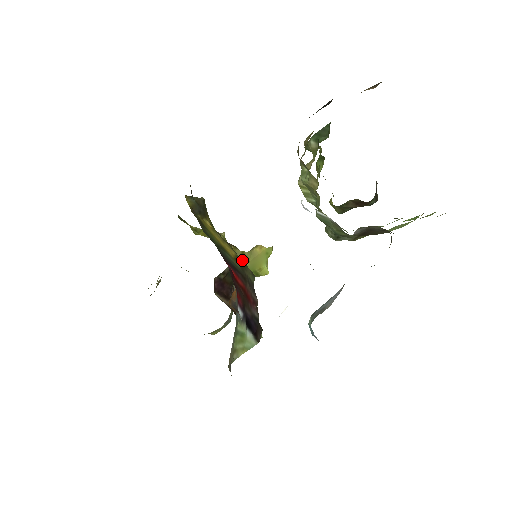
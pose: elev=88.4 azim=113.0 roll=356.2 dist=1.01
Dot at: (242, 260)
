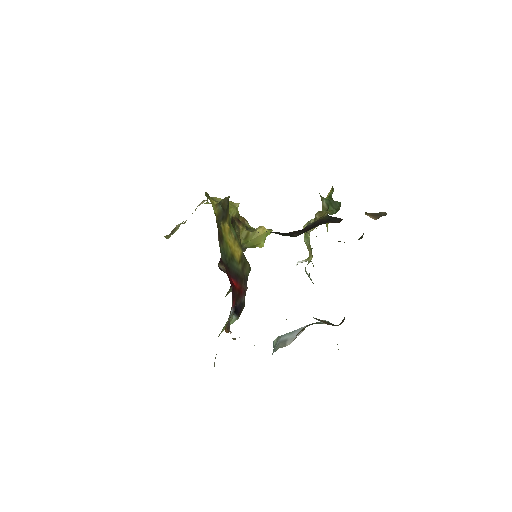
Dot at: (245, 257)
